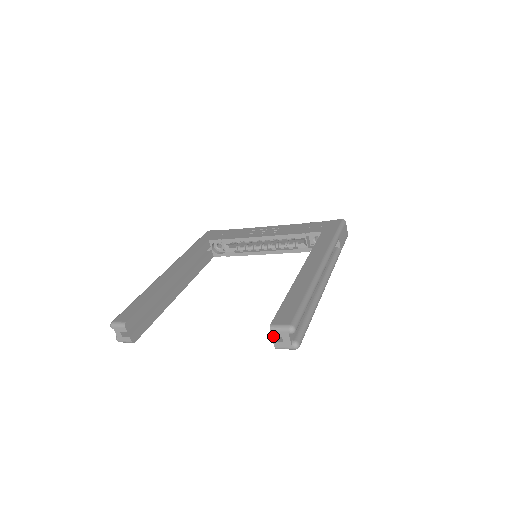
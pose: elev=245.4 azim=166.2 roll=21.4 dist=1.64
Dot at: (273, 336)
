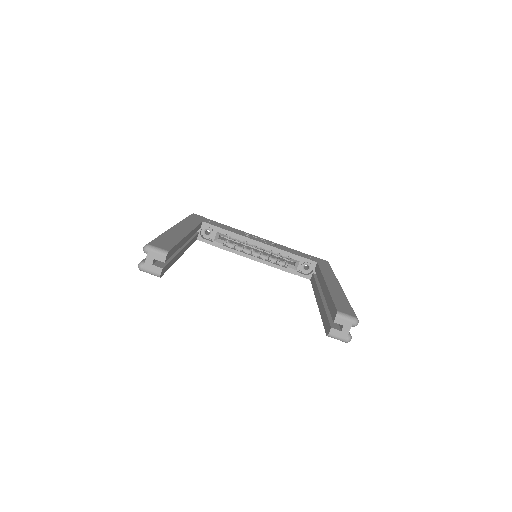
Dot at: (335, 322)
